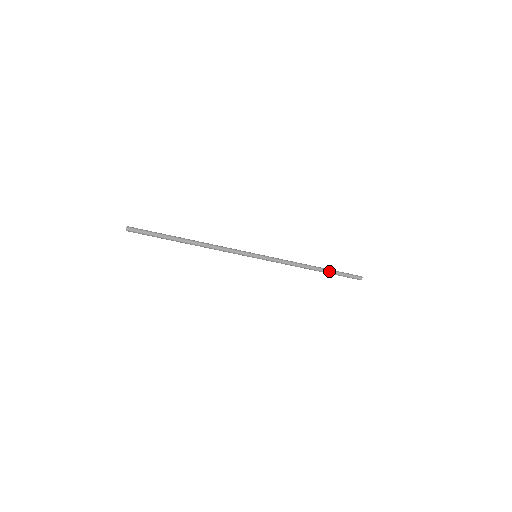
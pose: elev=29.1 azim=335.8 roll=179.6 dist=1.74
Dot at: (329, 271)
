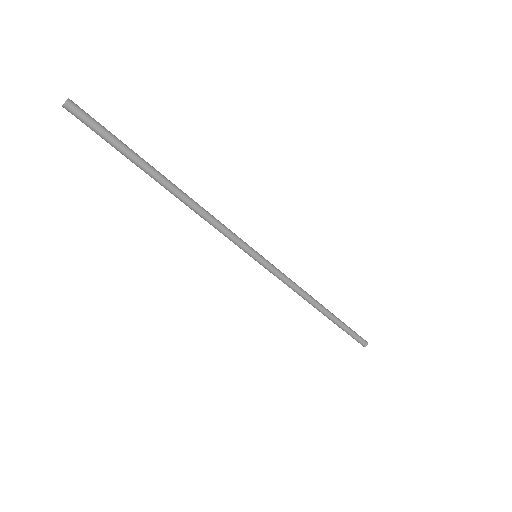
Dot at: (336, 317)
